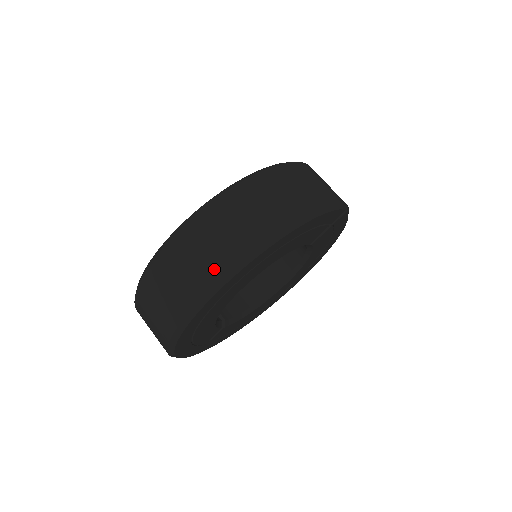
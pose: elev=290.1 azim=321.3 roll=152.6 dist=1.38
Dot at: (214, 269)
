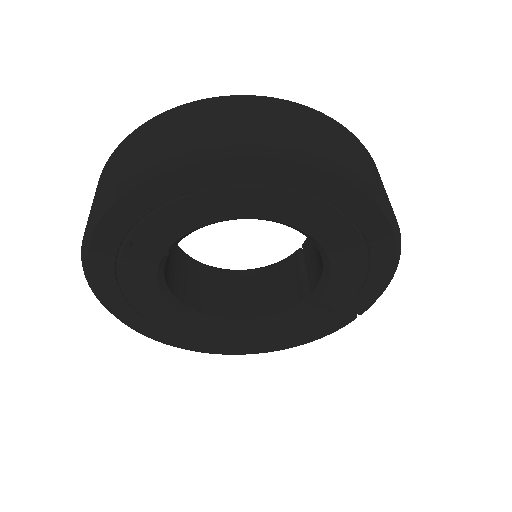
Dot at: (354, 164)
